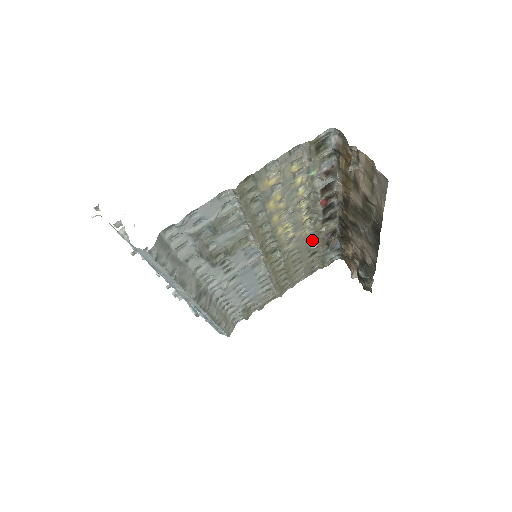
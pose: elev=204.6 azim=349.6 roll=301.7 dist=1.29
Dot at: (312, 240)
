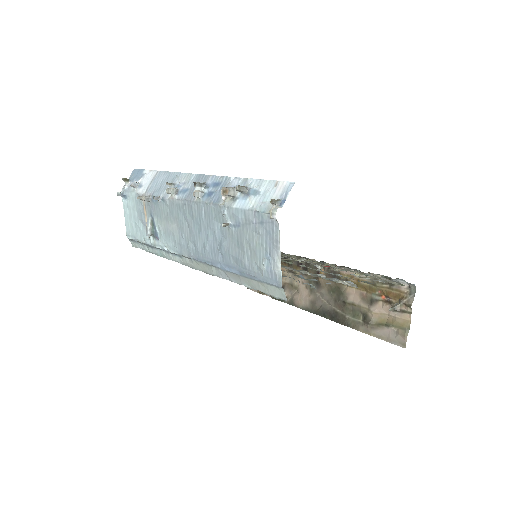
Dot at: occluded
